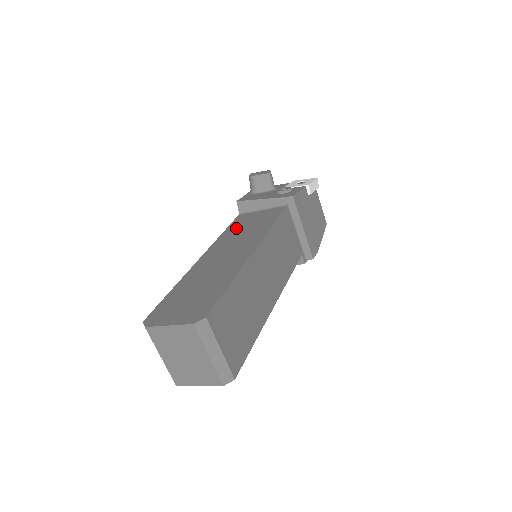
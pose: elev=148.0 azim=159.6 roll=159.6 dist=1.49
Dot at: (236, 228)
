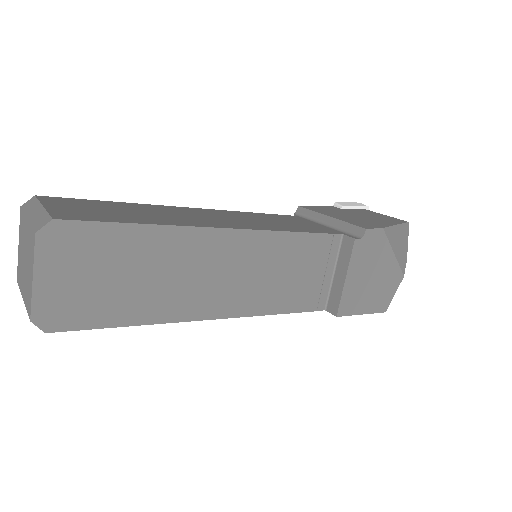
Dot at: occluded
